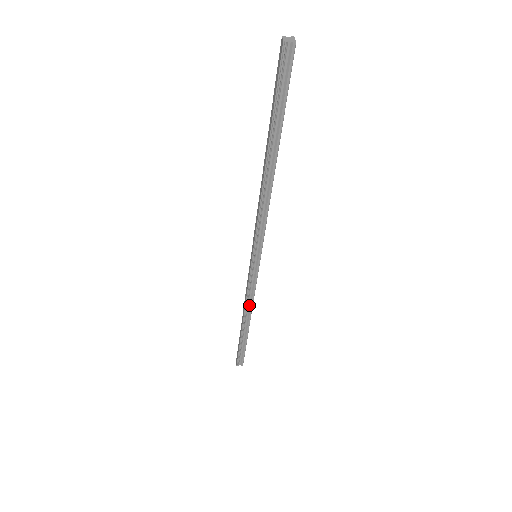
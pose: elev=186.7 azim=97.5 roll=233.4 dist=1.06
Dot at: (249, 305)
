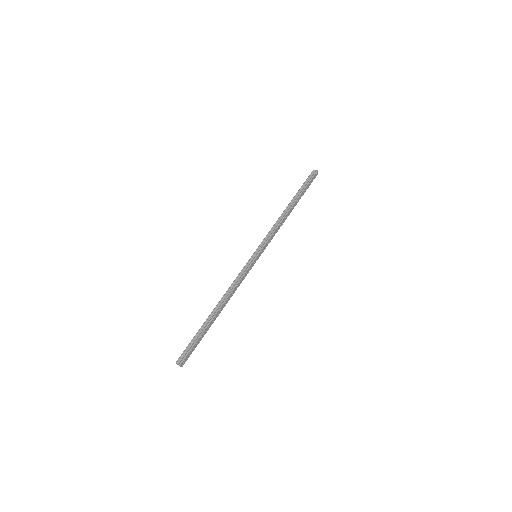
Dot at: (280, 224)
